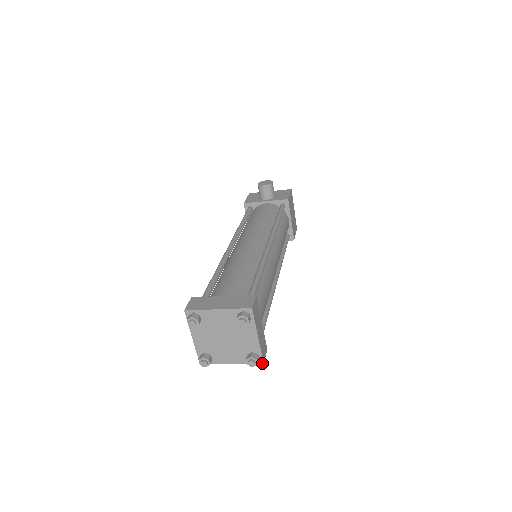
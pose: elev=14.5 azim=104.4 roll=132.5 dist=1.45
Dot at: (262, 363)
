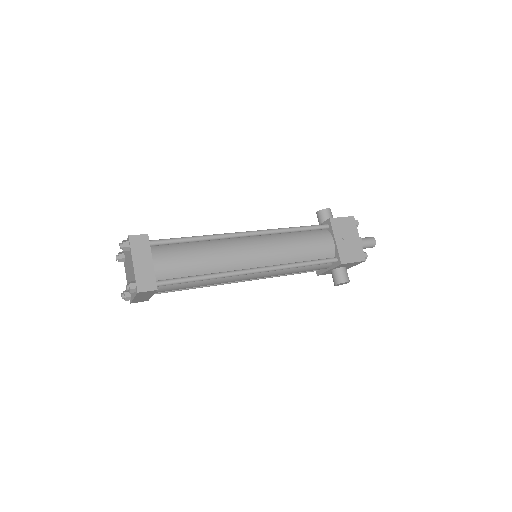
Dot at: (137, 292)
